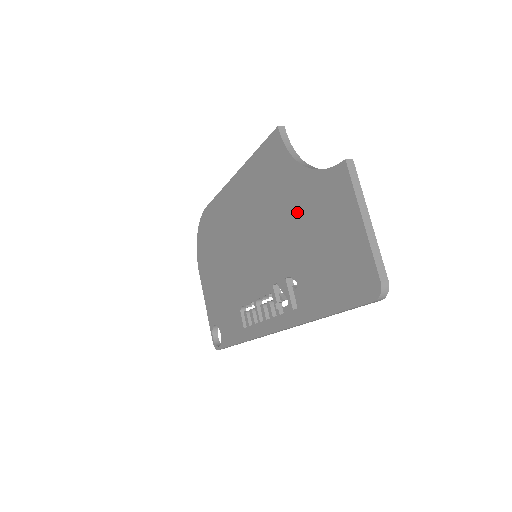
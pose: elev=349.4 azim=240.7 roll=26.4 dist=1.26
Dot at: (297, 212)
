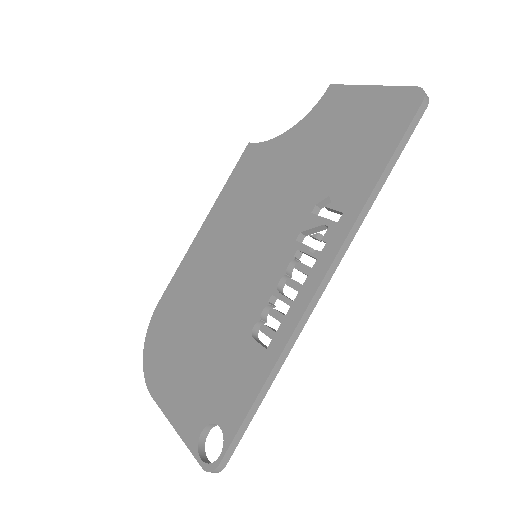
Dot at: (299, 156)
